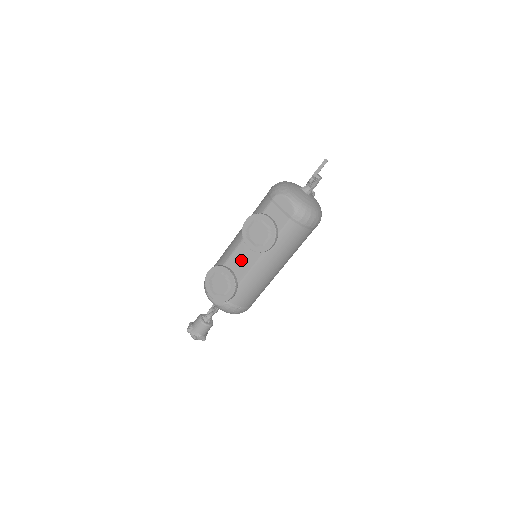
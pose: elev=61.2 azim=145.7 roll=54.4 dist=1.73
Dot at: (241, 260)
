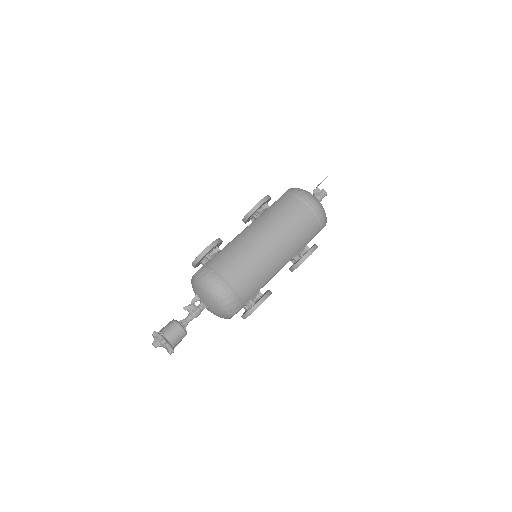
Dot at: occluded
